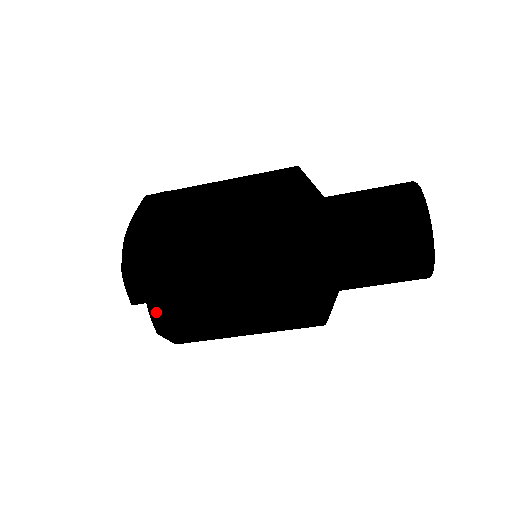
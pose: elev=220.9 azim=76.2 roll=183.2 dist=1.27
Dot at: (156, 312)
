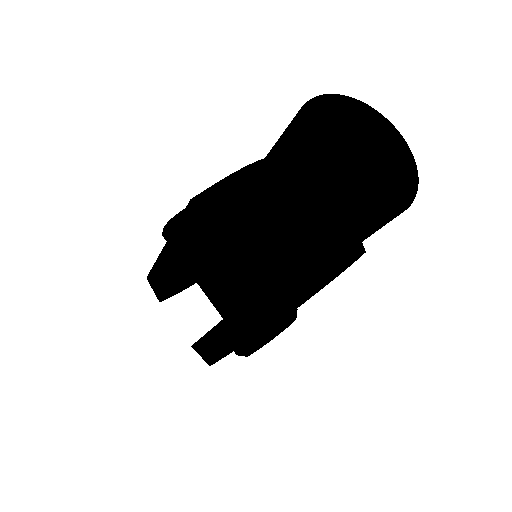
Dot at: occluded
